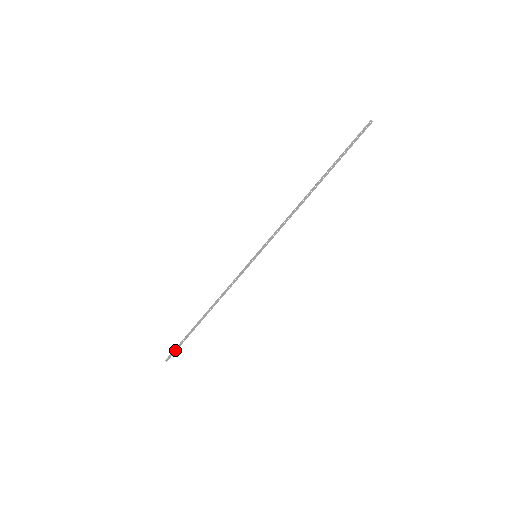
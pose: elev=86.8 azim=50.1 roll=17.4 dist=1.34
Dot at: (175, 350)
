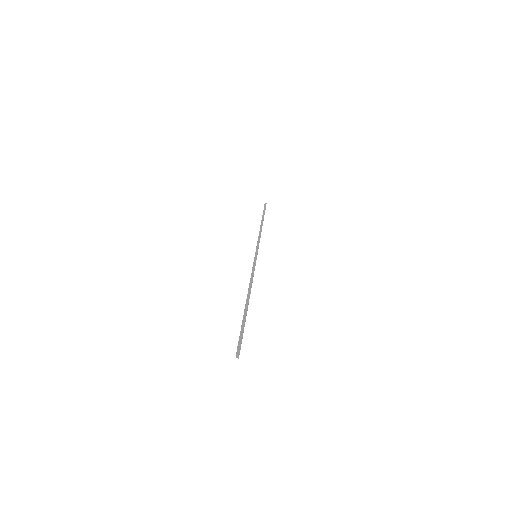
Dot at: (240, 340)
